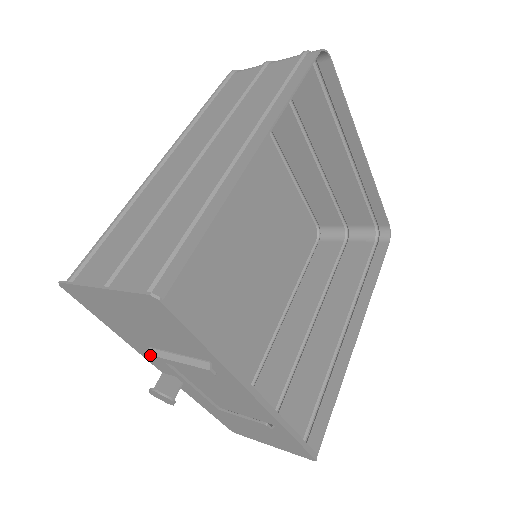
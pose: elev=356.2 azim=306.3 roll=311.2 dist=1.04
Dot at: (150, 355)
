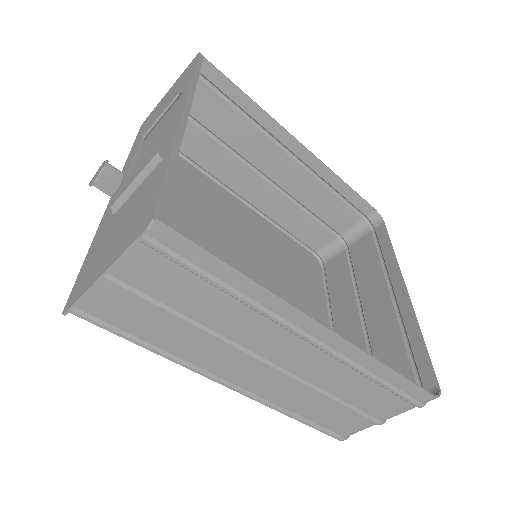
Dot at: occluded
